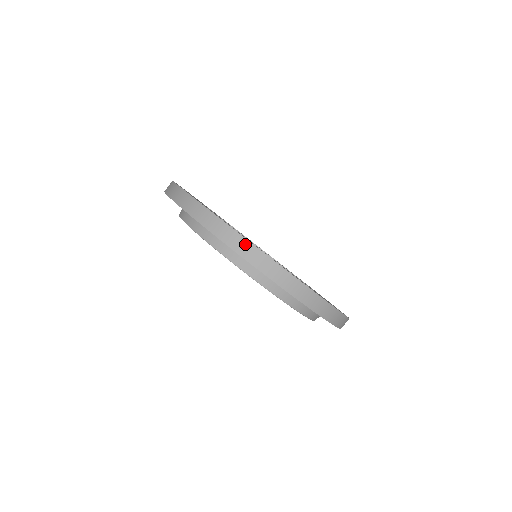
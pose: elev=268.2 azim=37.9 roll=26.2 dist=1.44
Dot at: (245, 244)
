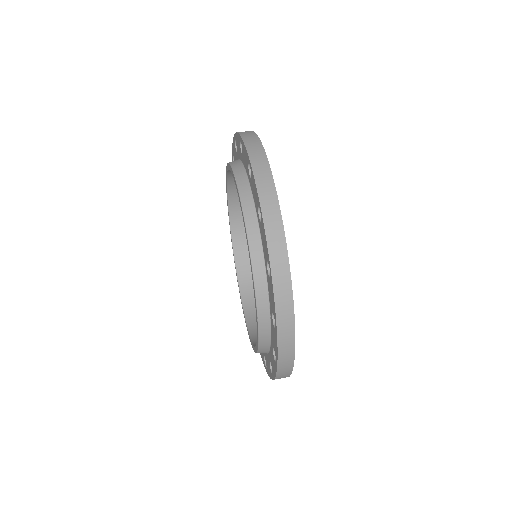
Dot at: (248, 131)
